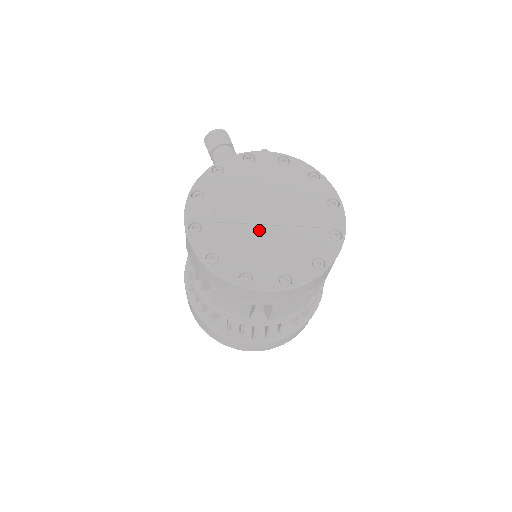
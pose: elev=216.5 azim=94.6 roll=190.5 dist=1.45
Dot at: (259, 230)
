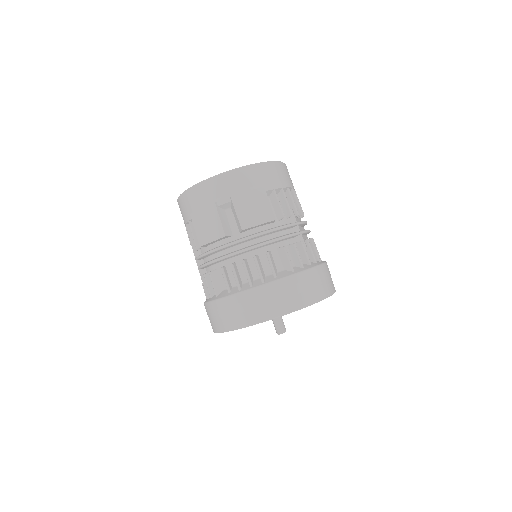
Dot at: occluded
